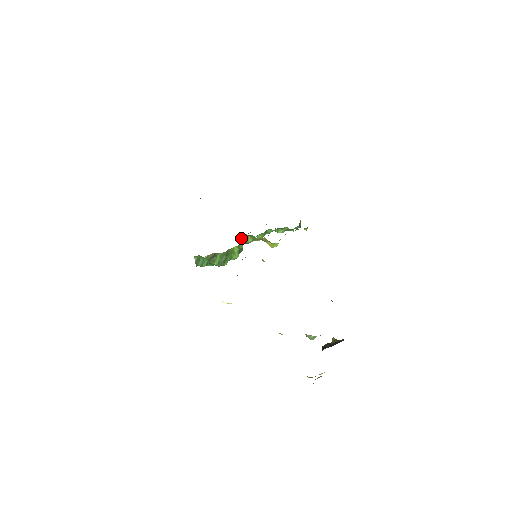
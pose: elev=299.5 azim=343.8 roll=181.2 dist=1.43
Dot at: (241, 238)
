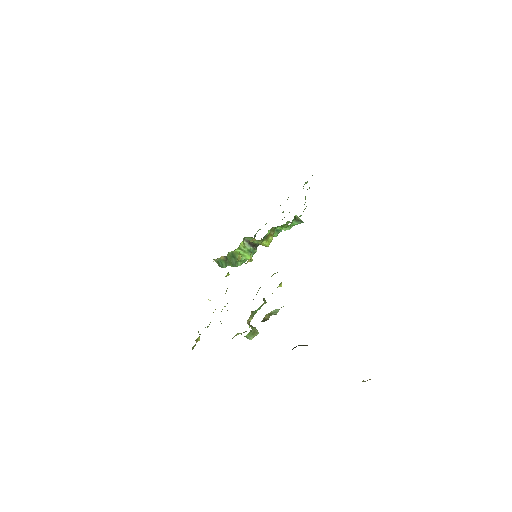
Dot at: (247, 240)
